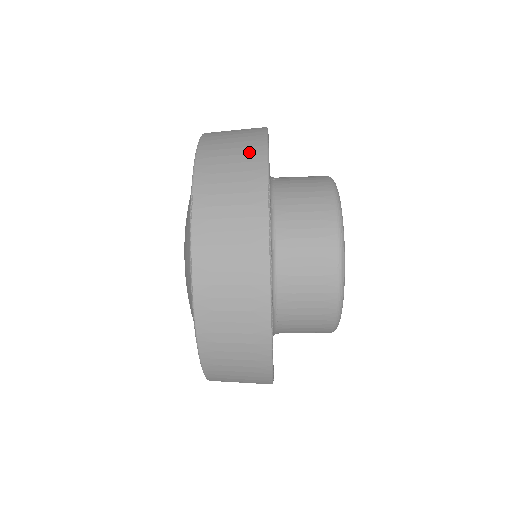
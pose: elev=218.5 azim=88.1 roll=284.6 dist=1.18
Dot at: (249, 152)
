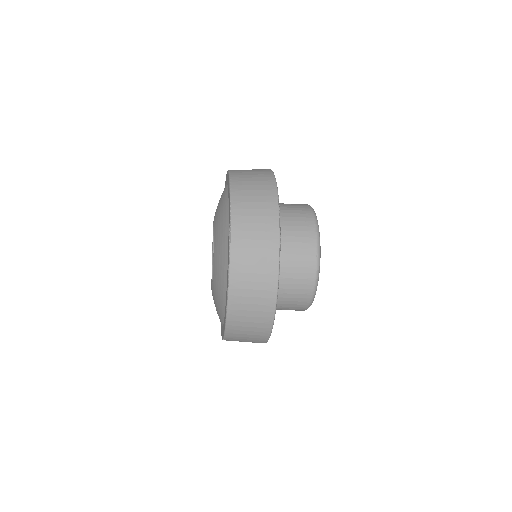
Dot at: (264, 180)
